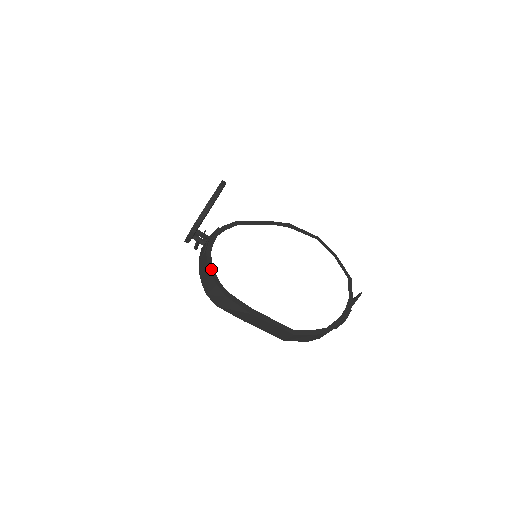
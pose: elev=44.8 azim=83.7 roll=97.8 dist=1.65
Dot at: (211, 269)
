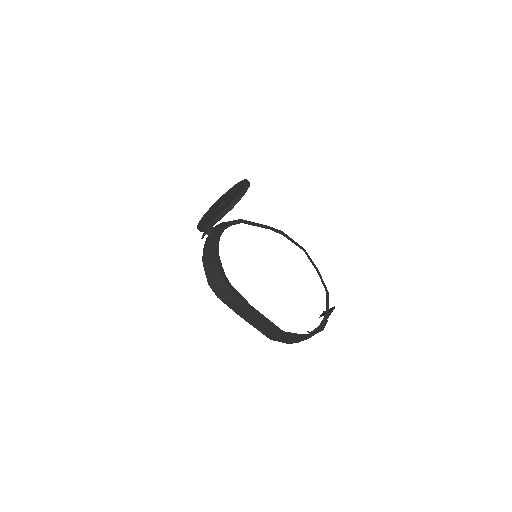
Dot at: (218, 261)
